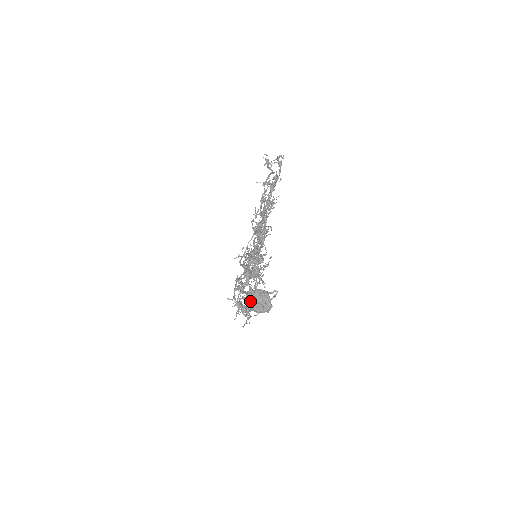
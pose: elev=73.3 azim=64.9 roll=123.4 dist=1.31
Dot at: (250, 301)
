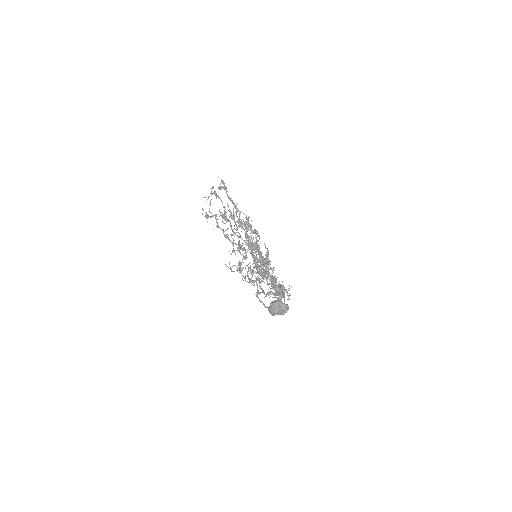
Dot at: (273, 314)
